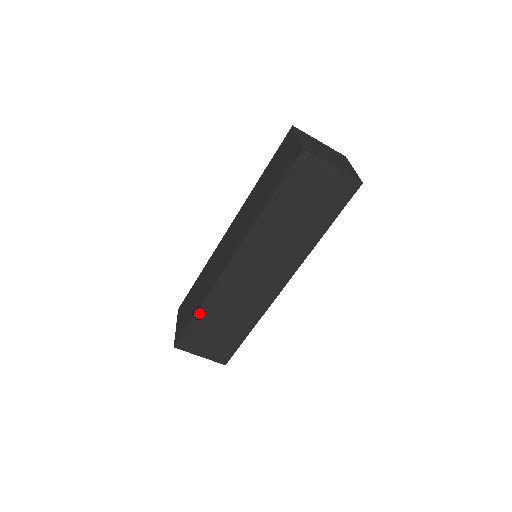
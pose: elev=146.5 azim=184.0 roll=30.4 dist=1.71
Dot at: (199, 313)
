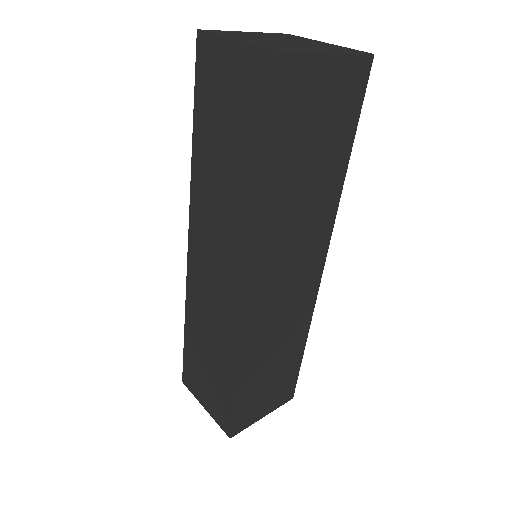
Dot at: (187, 331)
